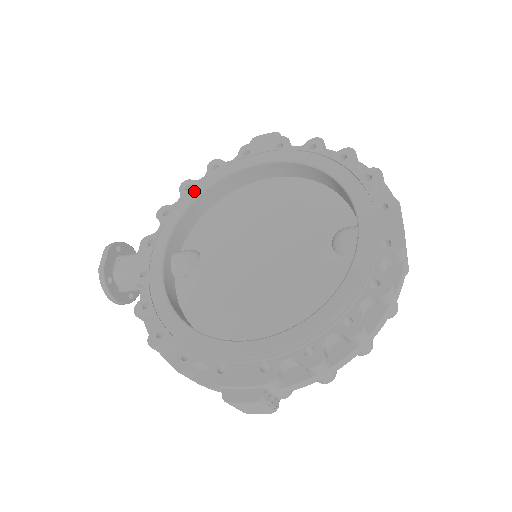
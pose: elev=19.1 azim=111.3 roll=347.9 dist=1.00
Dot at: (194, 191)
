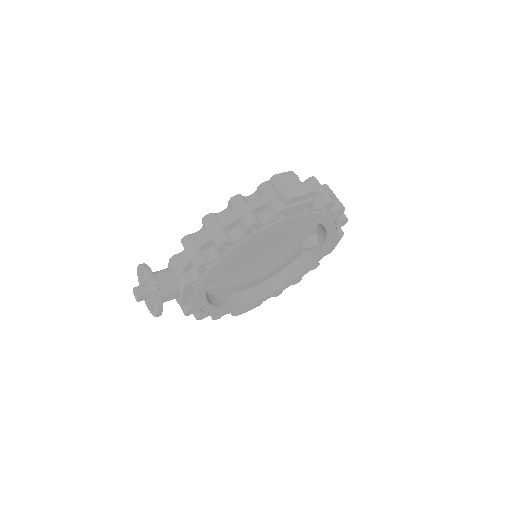
Dot at: (234, 252)
